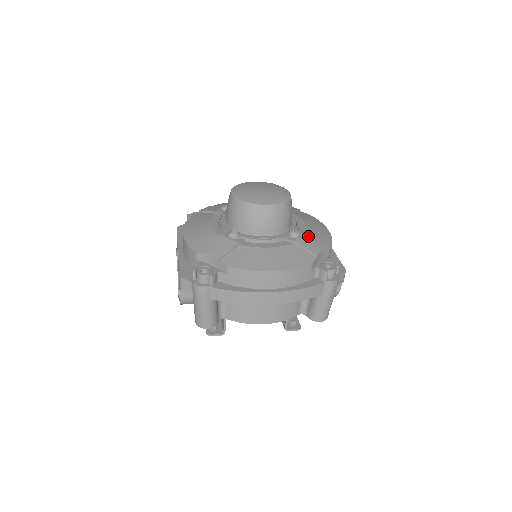
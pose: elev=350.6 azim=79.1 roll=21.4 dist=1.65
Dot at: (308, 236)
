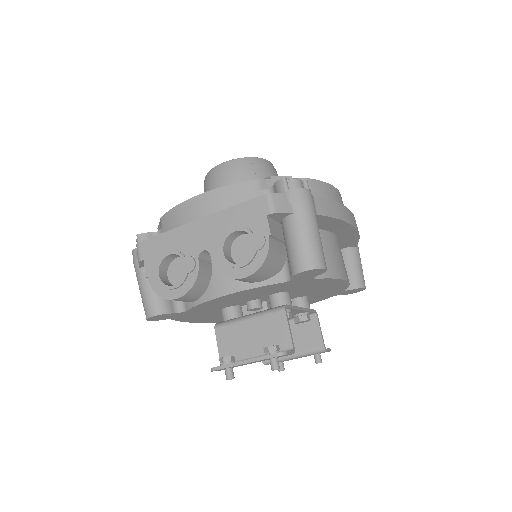
Dot at: occluded
